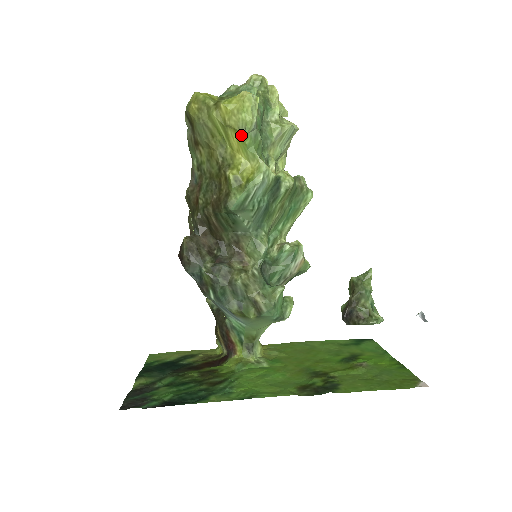
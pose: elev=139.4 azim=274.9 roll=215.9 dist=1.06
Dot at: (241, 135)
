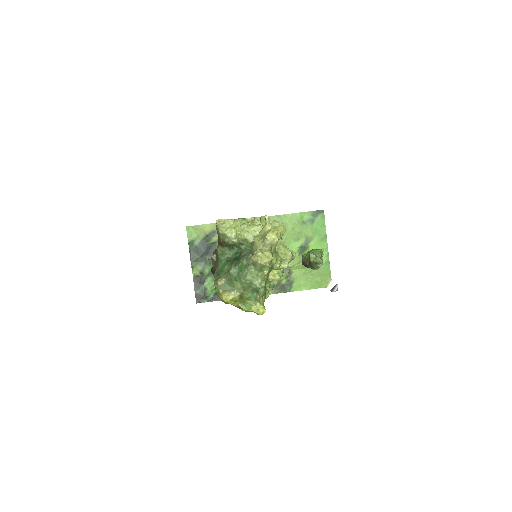
Dot at: occluded
